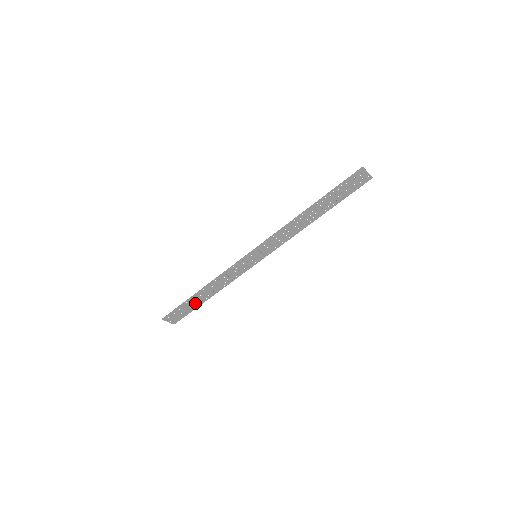
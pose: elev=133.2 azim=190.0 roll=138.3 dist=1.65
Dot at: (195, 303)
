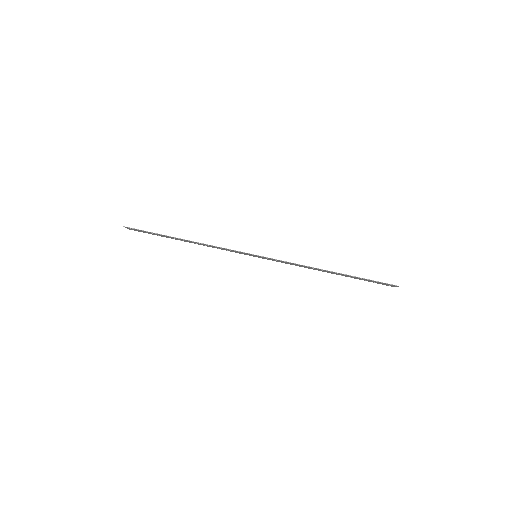
Dot at: (166, 236)
